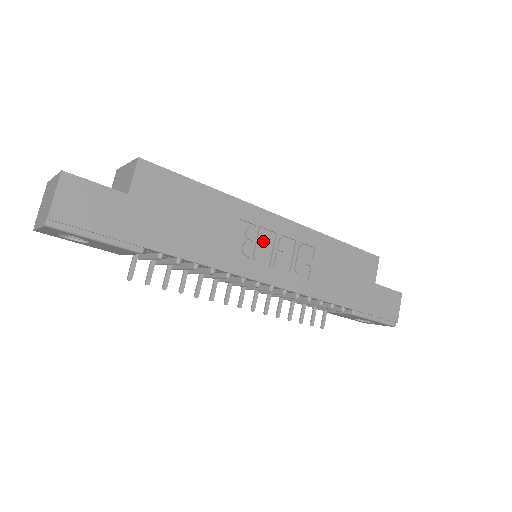
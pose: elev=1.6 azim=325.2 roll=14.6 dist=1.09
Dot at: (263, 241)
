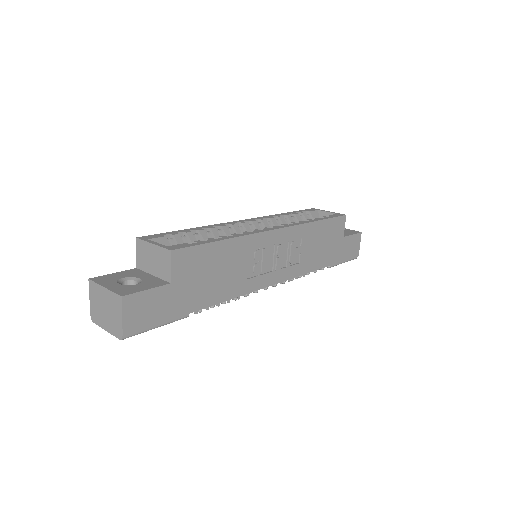
Dot at: (267, 256)
